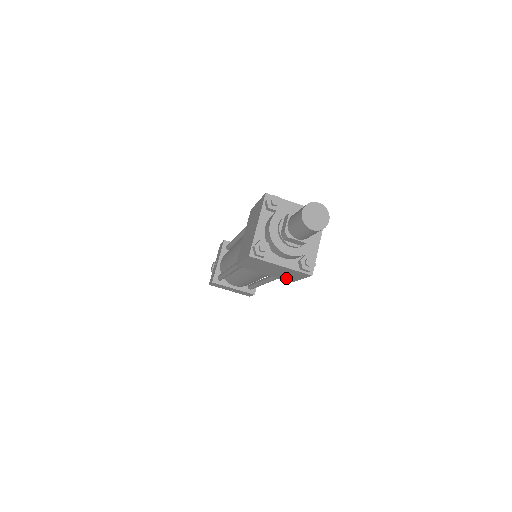
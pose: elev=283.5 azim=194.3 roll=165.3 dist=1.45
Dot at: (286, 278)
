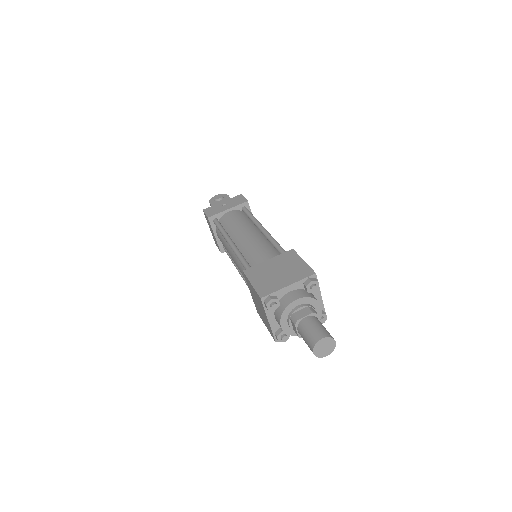
Dot at: occluded
